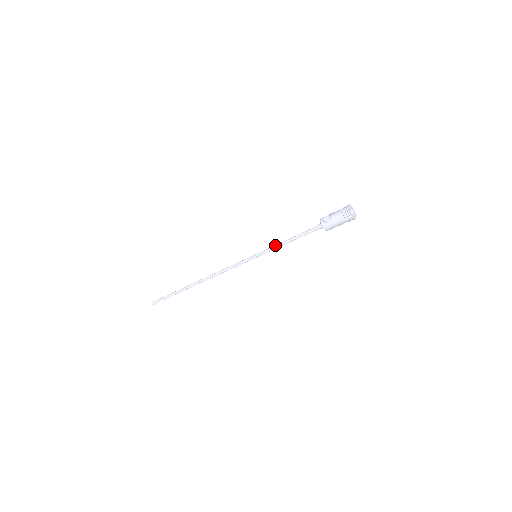
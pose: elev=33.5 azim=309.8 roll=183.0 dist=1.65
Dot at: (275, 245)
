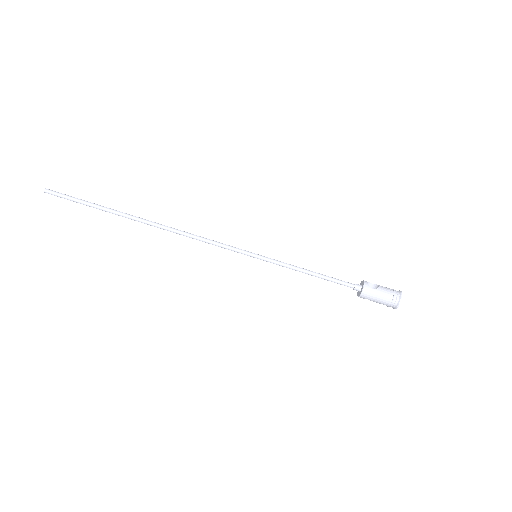
Dot at: occluded
